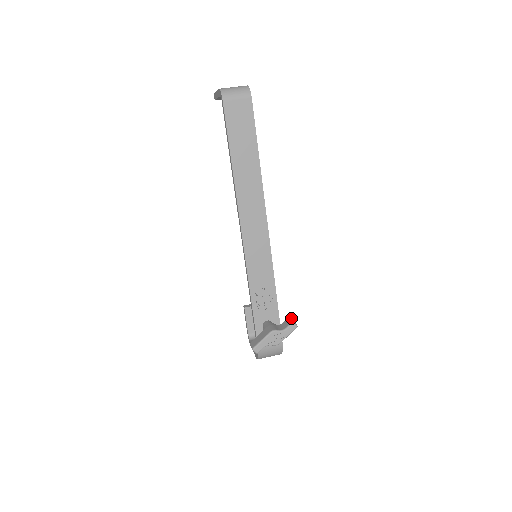
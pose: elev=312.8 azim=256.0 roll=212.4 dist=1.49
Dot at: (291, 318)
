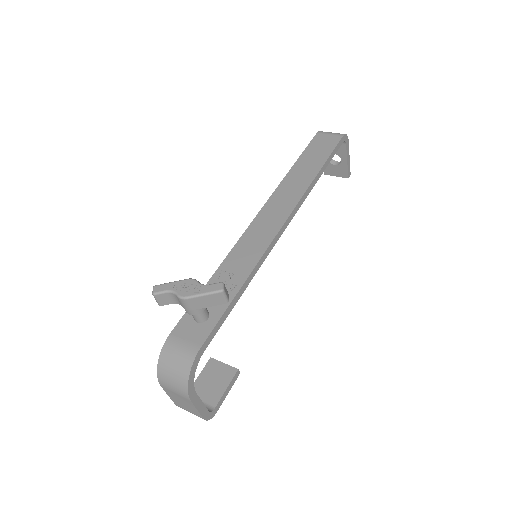
Dot at: (227, 291)
